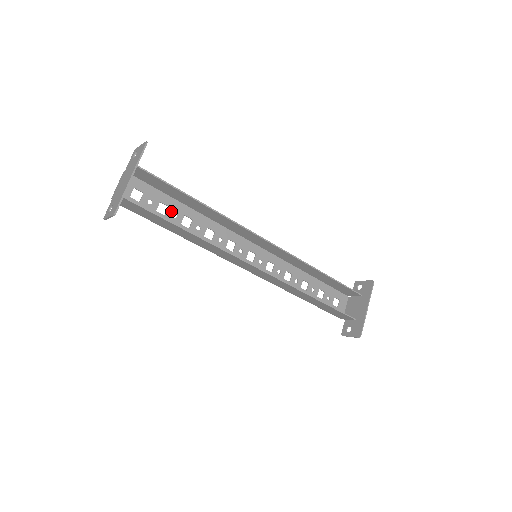
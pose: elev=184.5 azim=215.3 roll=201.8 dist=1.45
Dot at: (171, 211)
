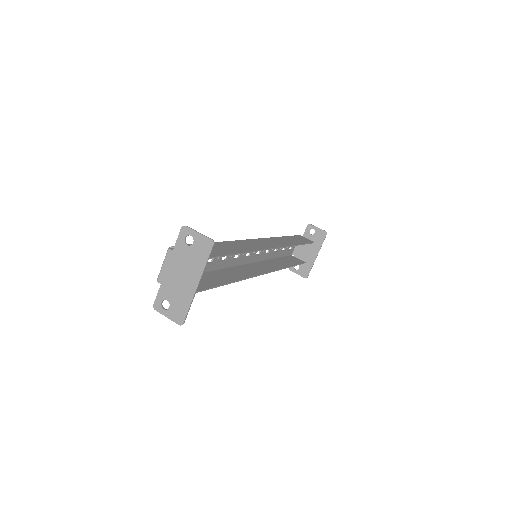
Dot at: occluded
